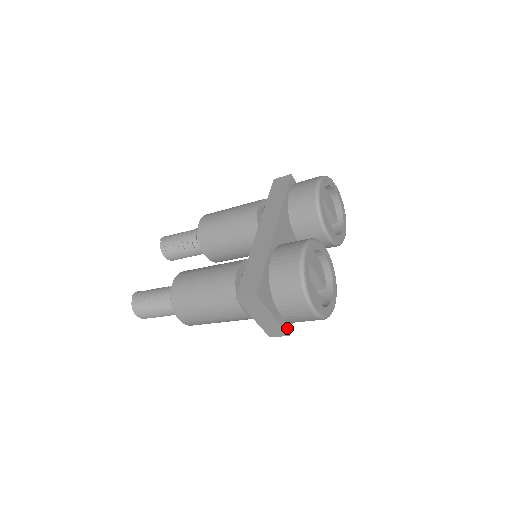
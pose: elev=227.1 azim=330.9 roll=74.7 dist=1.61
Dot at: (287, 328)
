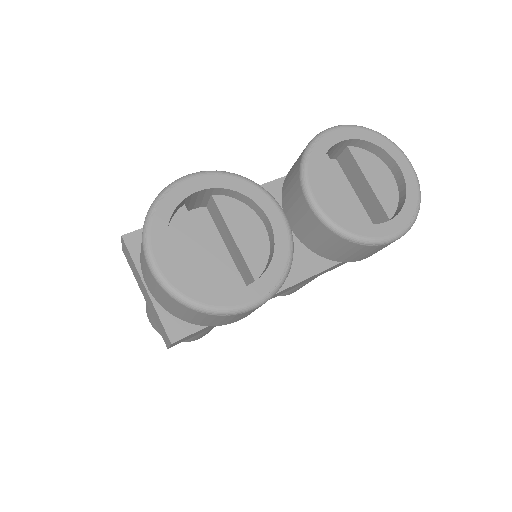
Dot at: (172, 328)
